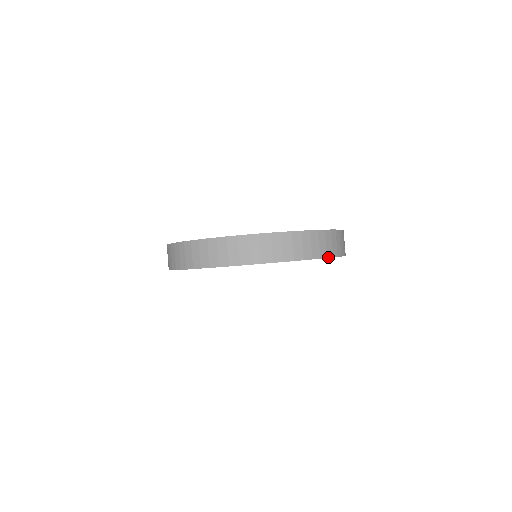
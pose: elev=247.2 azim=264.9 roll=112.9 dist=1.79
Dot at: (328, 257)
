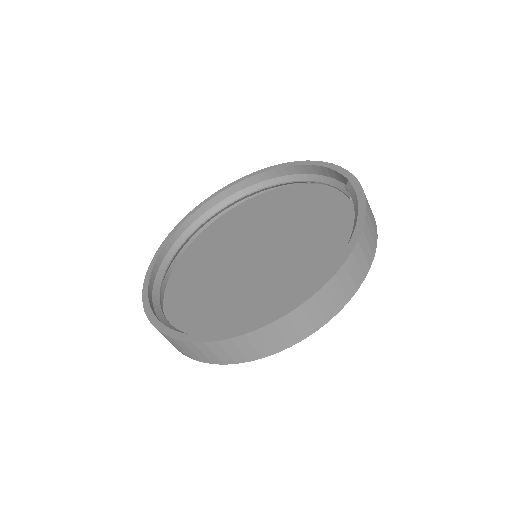
Dot at: (370, 265)
